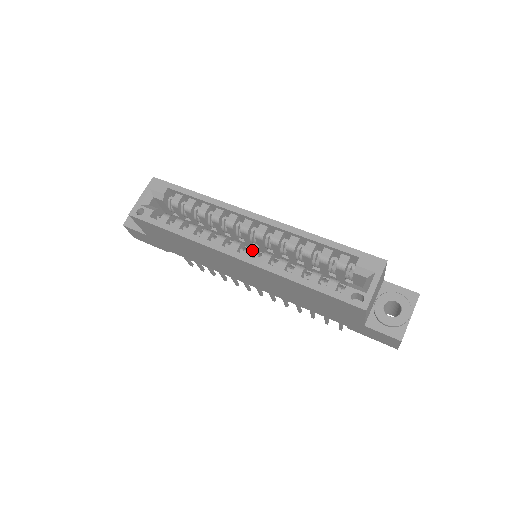
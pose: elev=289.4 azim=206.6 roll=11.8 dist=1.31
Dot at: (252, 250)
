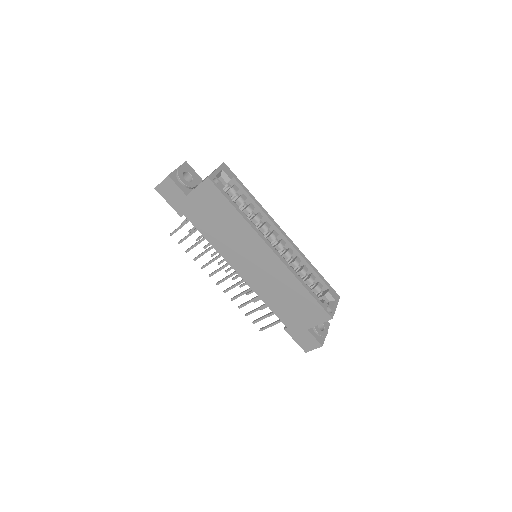
Dot at: (278, 252)
